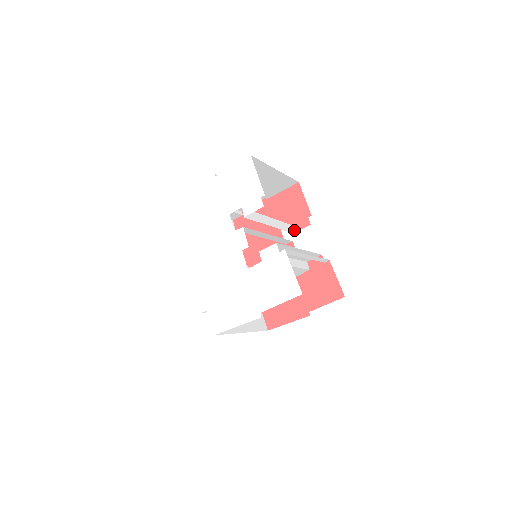
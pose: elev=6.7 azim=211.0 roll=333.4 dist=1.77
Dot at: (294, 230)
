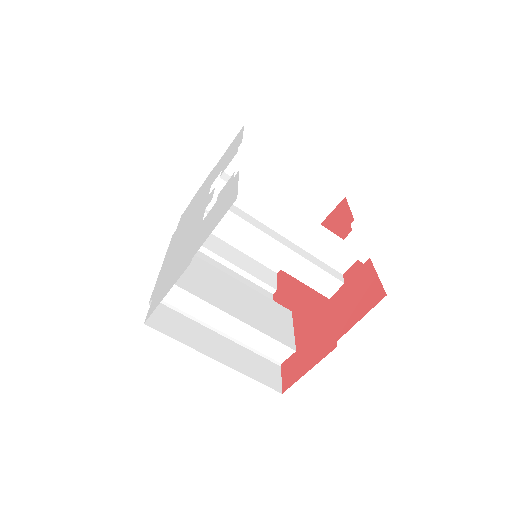
Dot at: occluded
